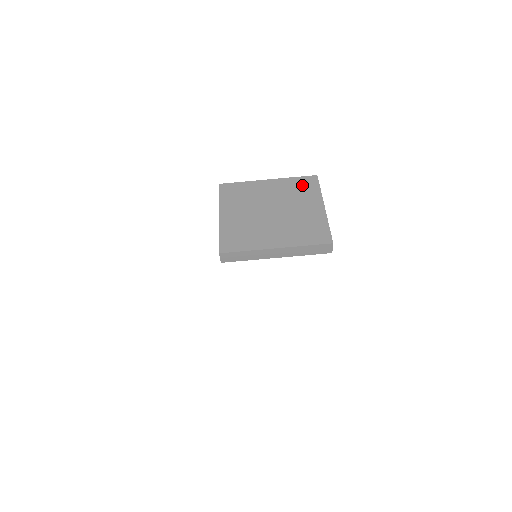
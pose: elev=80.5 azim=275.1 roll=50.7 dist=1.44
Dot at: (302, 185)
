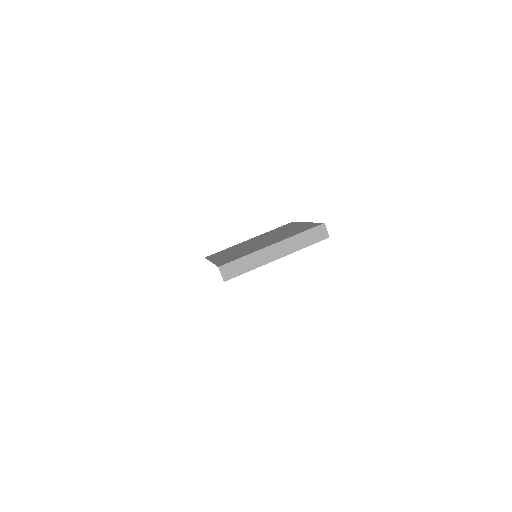
Dot at: (280, 228)
